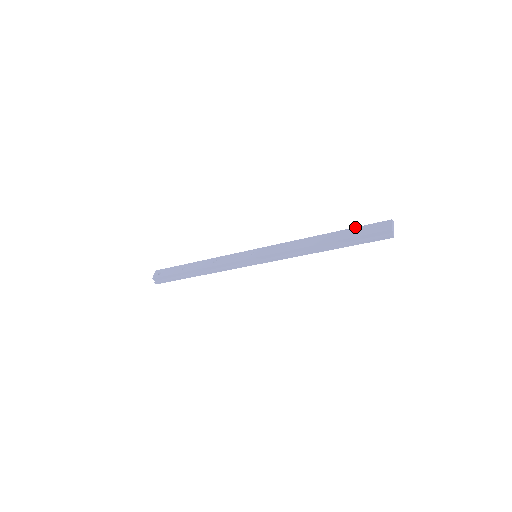
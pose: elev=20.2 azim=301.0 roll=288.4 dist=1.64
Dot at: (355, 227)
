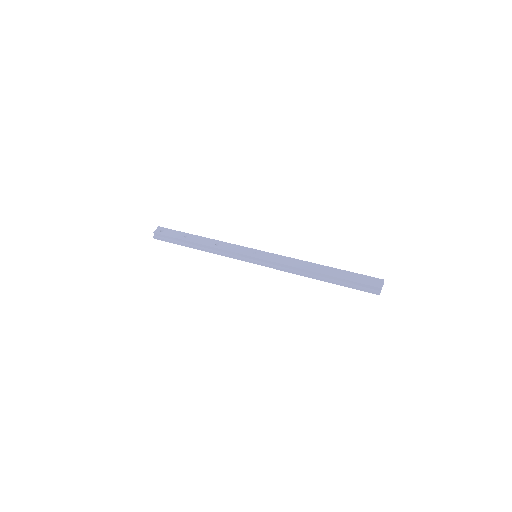
Dot at: (351, 272)
